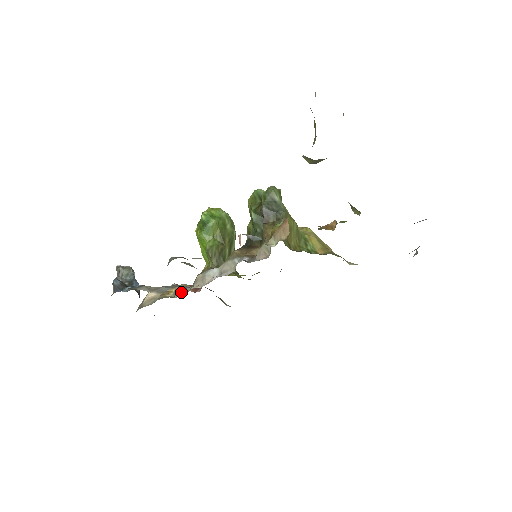
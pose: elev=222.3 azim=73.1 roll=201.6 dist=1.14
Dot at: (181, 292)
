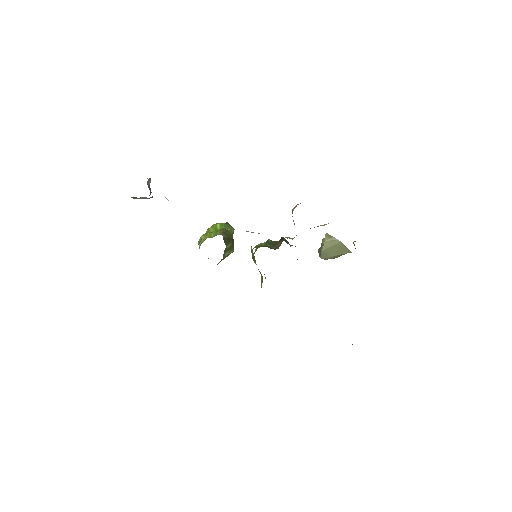
Dot at: occluded
